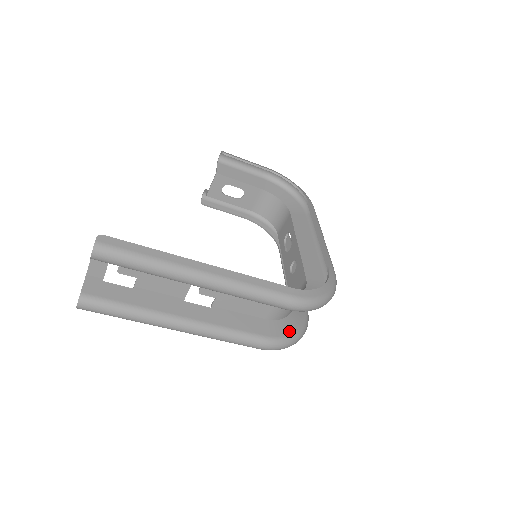
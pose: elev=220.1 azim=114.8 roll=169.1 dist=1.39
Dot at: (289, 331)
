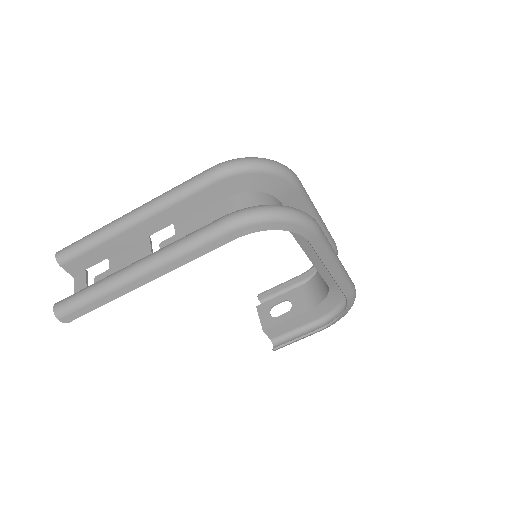
Dot at: occluded
